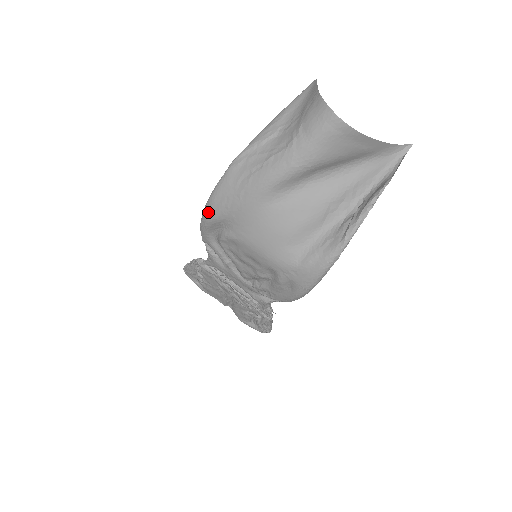
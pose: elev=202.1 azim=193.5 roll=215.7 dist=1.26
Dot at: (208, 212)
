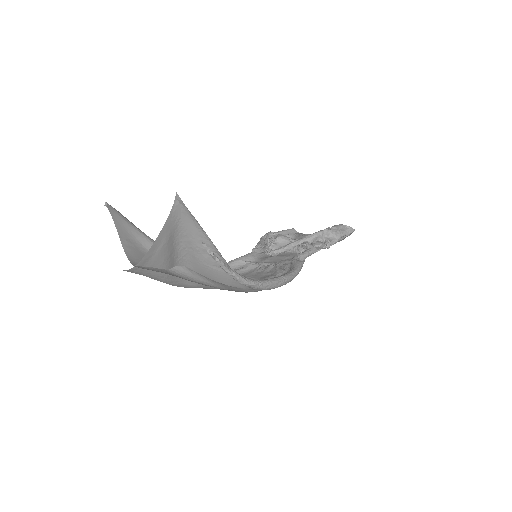
Dot at: occluded
